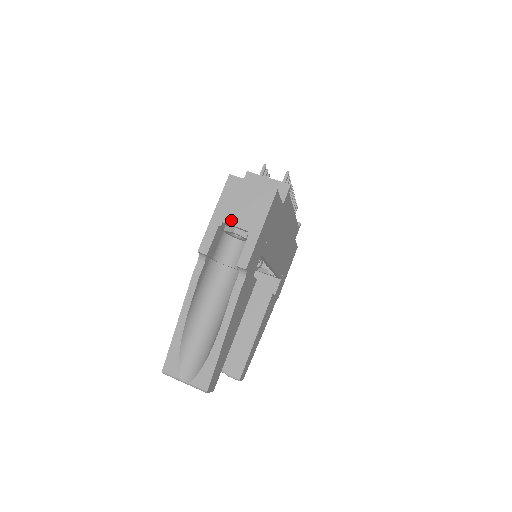
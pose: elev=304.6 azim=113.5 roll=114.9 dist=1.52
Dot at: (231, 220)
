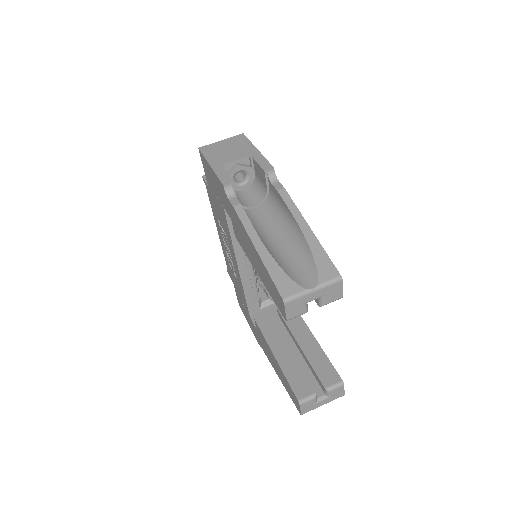
Dot at: (229, 160)
